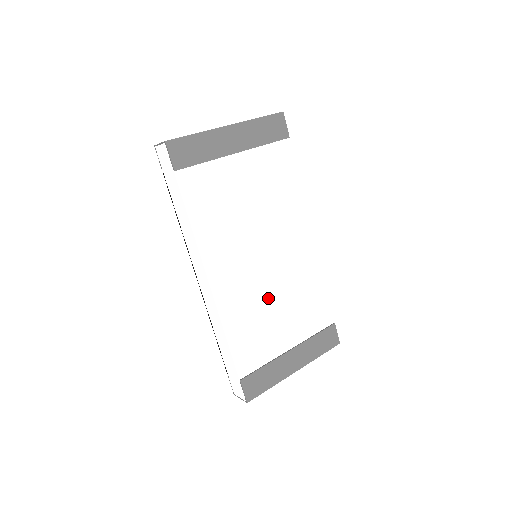
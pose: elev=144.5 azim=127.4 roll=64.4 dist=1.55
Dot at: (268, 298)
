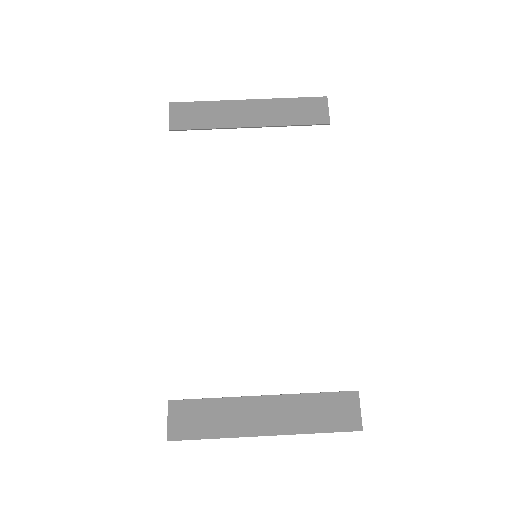
Dot at: (247, 305)
